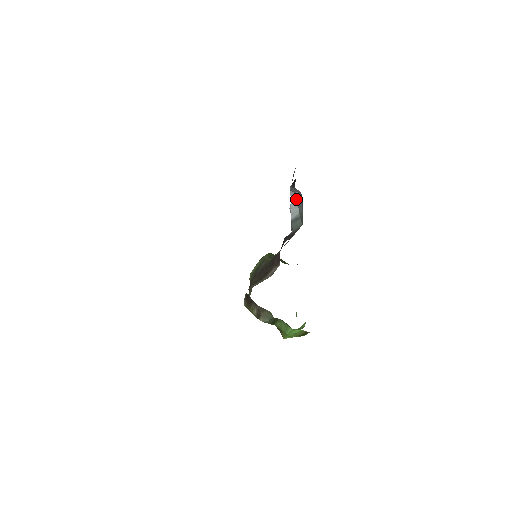
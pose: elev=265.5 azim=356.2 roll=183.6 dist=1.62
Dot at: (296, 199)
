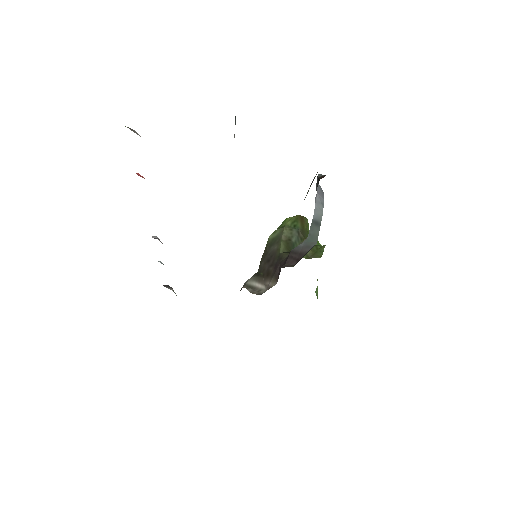
Dot at: (322, 196)
